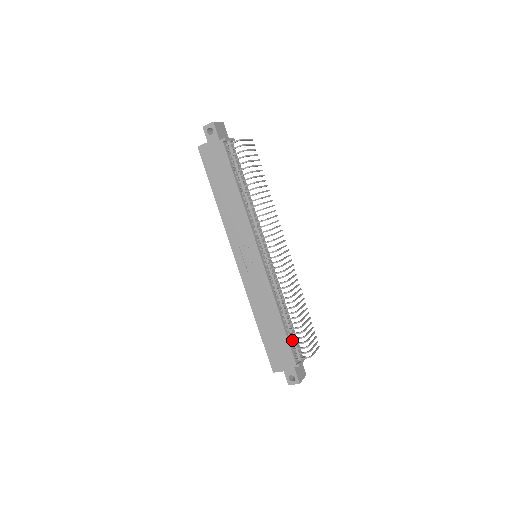
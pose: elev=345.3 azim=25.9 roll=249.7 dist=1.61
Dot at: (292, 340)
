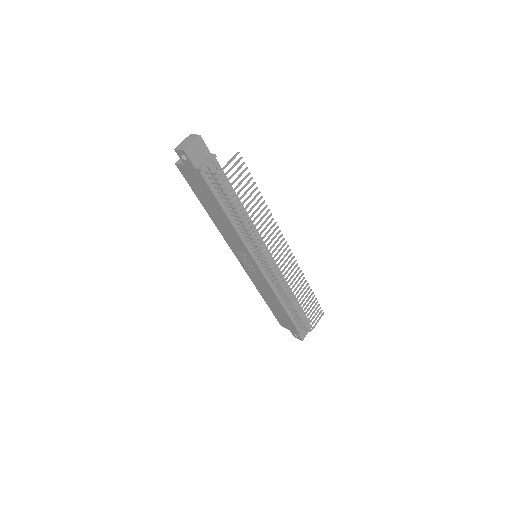
Dot at: occluded
